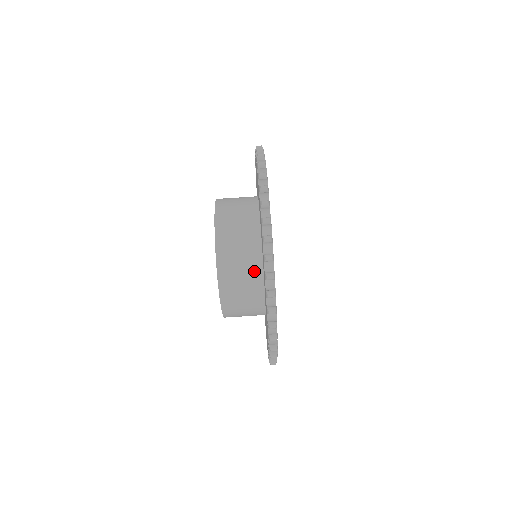
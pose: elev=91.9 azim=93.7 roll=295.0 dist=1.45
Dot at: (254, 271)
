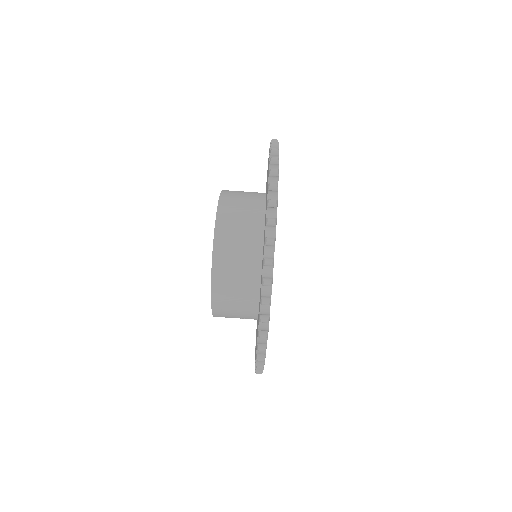
Dot at: (254, 233)
